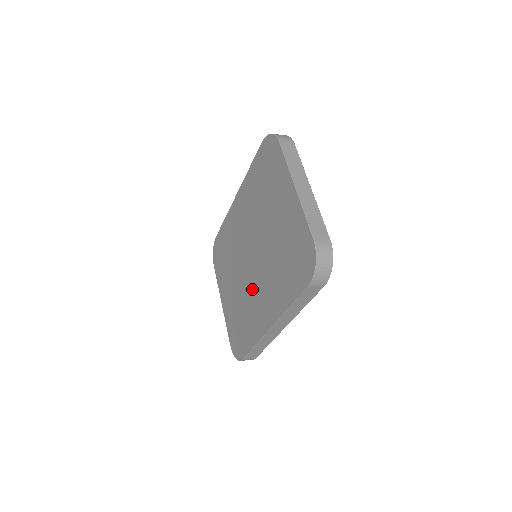
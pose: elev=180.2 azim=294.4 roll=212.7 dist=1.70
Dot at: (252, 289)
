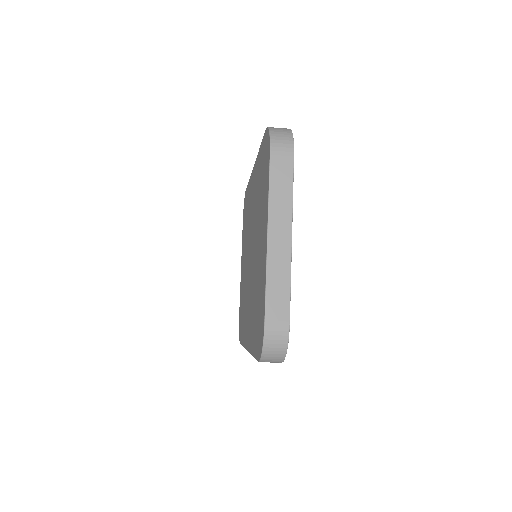
Dot at: (247, 290)
